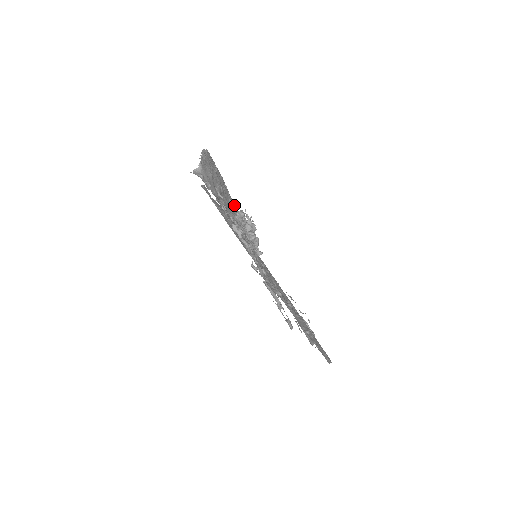
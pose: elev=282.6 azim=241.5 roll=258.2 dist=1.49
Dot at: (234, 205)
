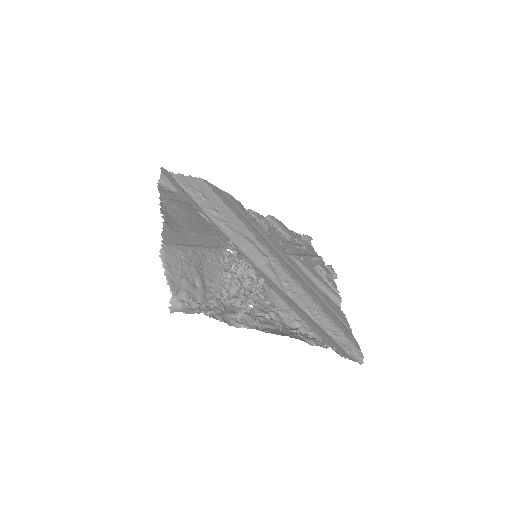
Dot at: (215, 253)
